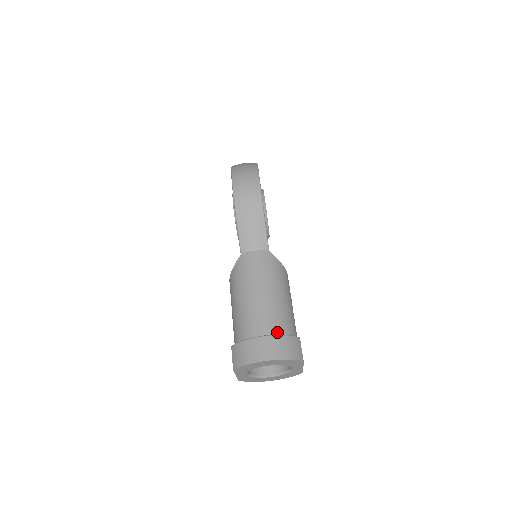
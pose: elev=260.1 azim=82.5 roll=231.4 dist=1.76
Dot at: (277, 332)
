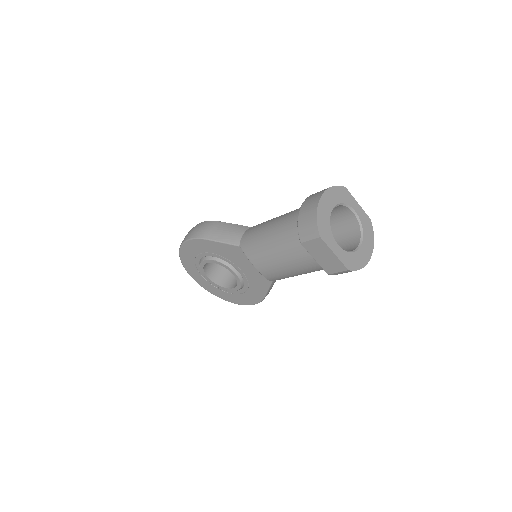
Dot at: occluded
